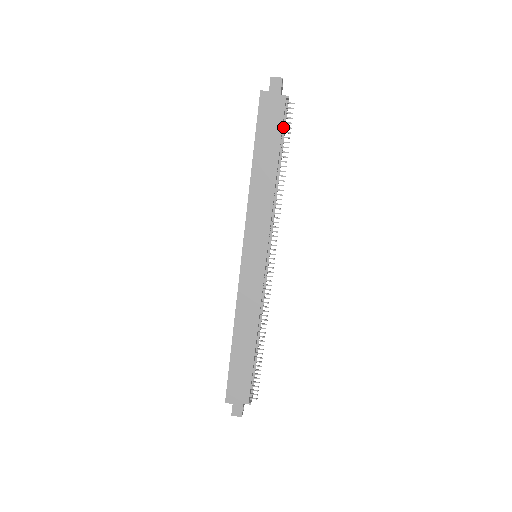
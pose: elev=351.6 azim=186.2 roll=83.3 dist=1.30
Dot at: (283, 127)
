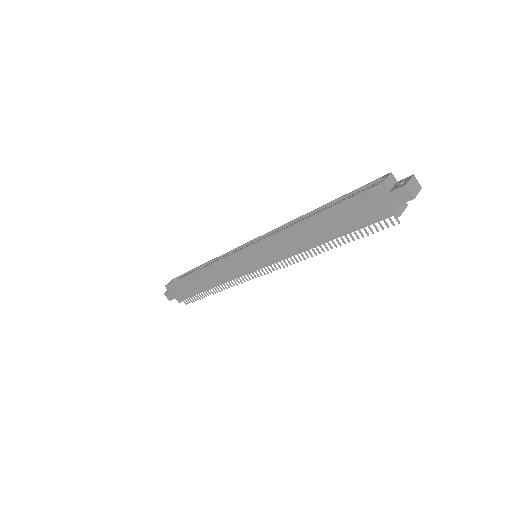
Dot at: (368, 225)
